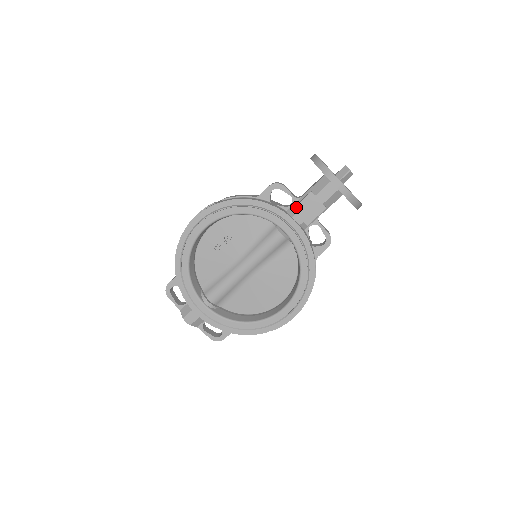
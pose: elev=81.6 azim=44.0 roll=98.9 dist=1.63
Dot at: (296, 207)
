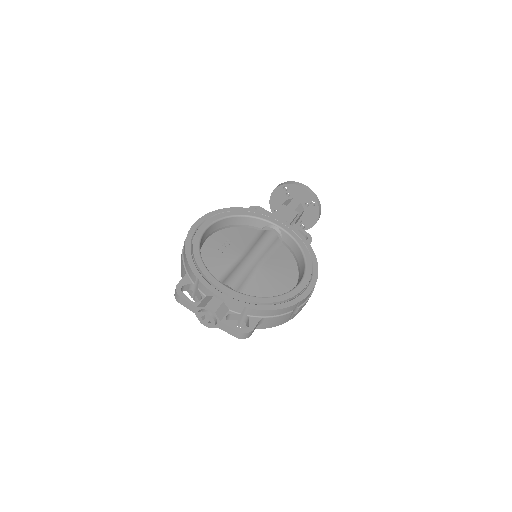
Dot at: (277, 213)
